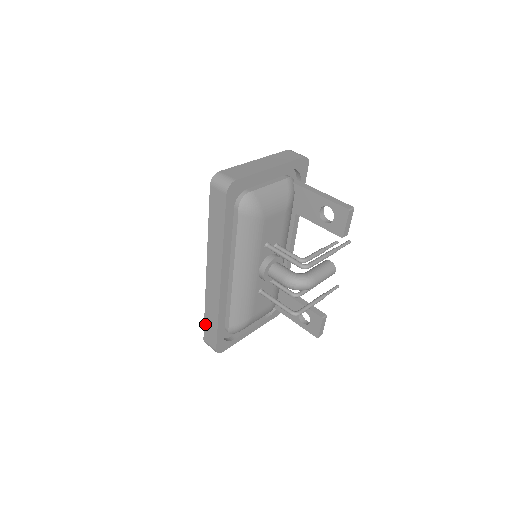
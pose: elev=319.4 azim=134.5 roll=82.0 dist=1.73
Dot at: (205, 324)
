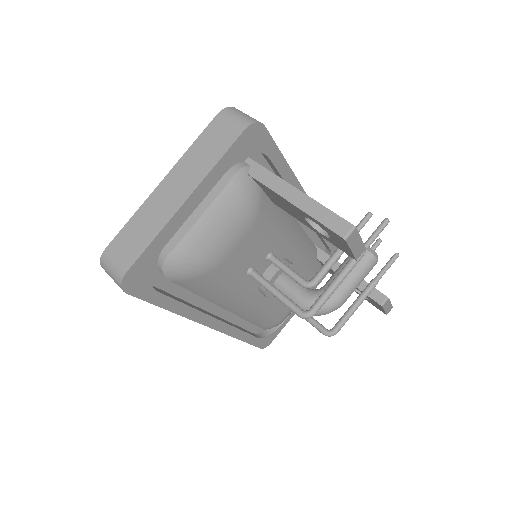
Dot at: occluded
